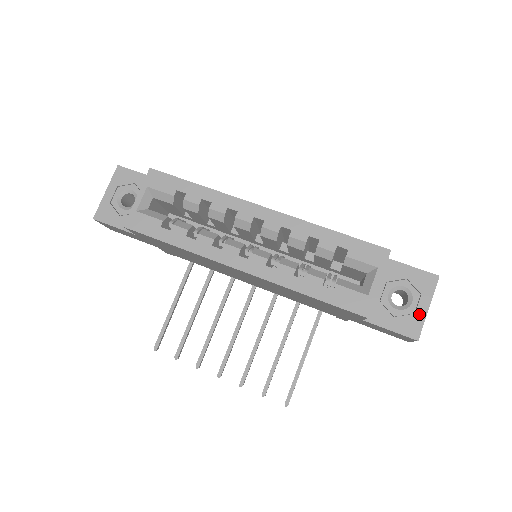
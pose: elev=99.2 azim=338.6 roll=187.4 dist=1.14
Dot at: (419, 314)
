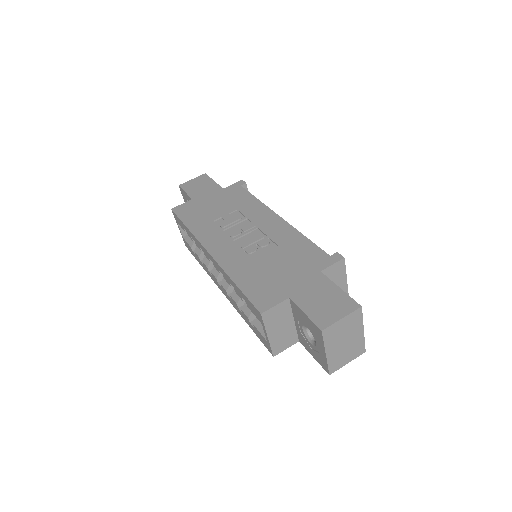
Dot at: (322, 355)
